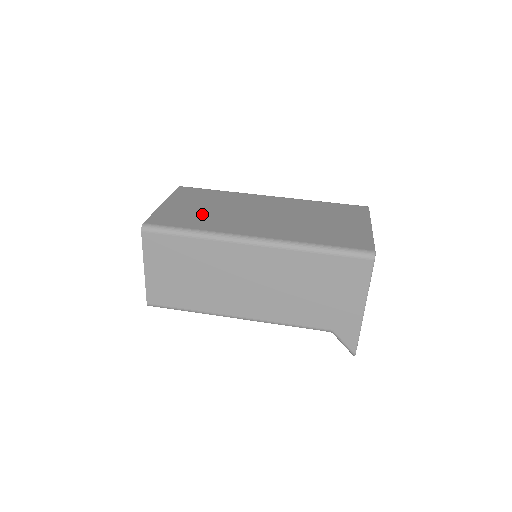
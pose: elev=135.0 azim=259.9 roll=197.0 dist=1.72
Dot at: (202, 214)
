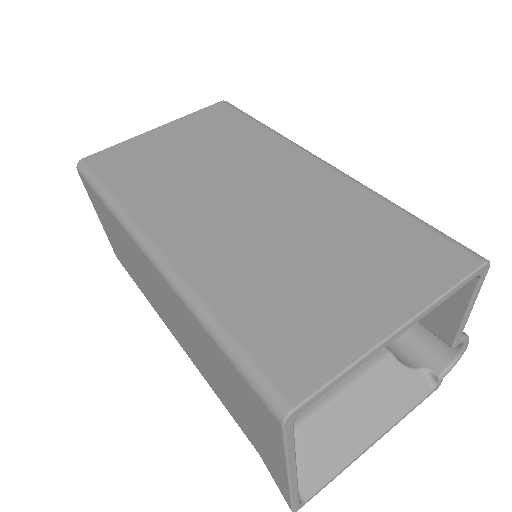
Dot at: (164, 167)
